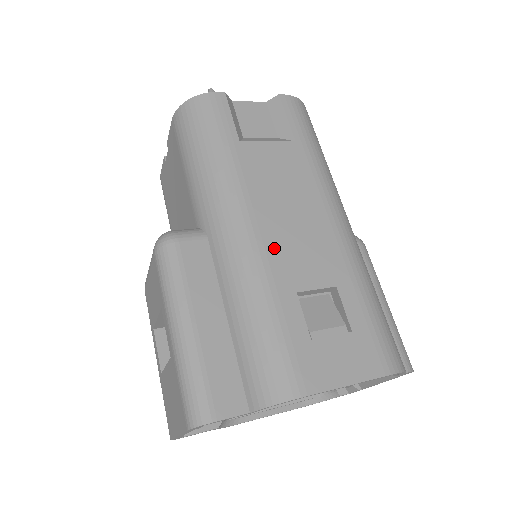
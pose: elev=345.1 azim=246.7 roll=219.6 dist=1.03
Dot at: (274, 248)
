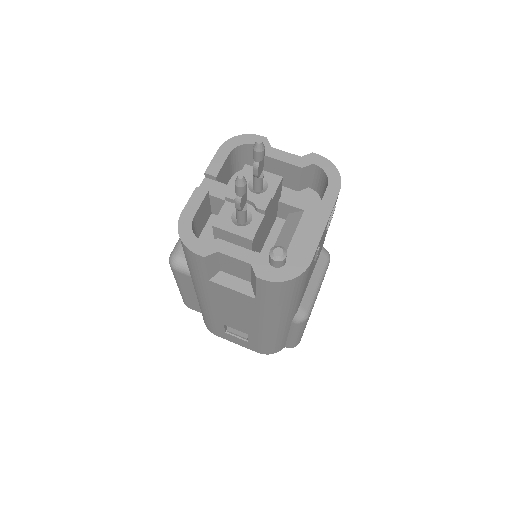
Dot at: (217, 313)
